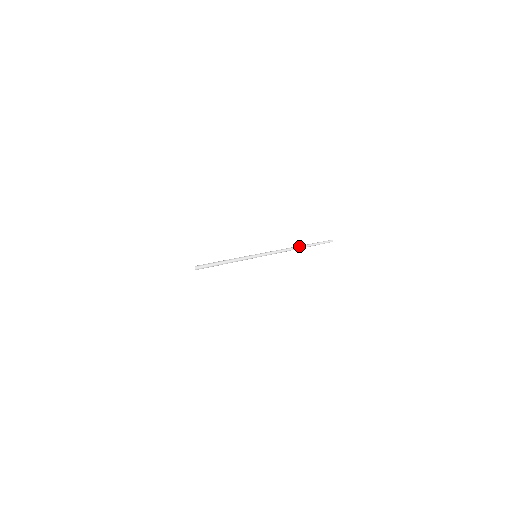
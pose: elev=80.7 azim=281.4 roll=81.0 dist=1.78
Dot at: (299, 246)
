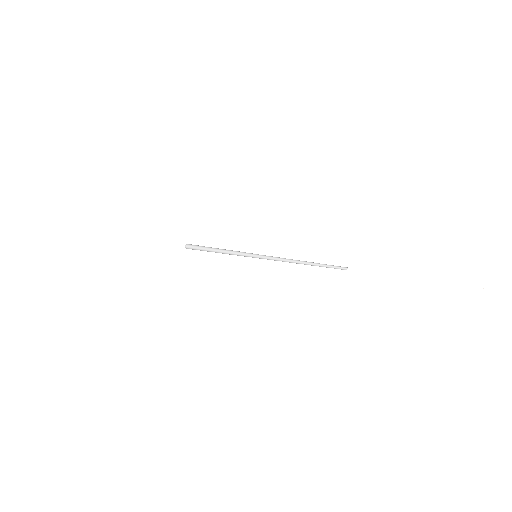
Dot at: occluded
